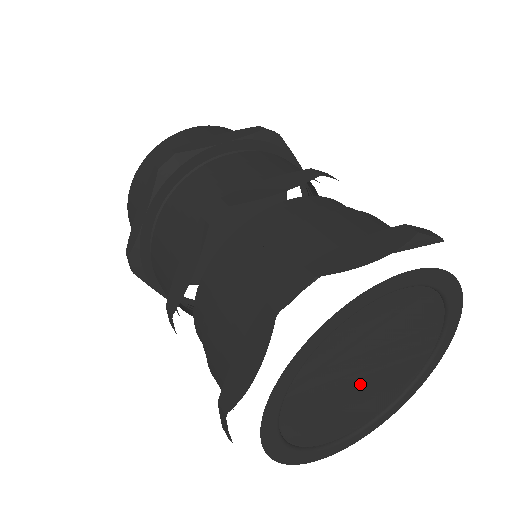
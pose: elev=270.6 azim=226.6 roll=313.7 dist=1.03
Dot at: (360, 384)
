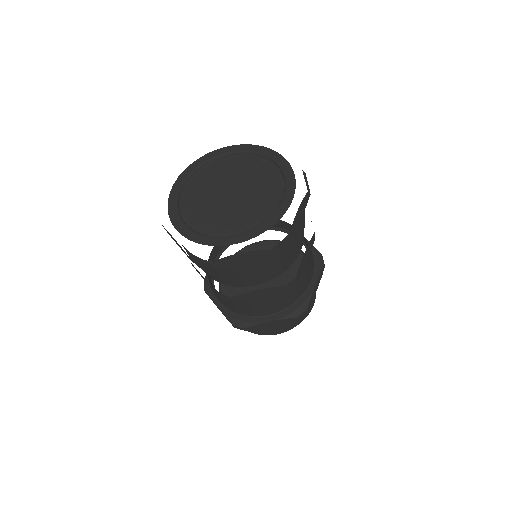
Dot at: (237, 197)
